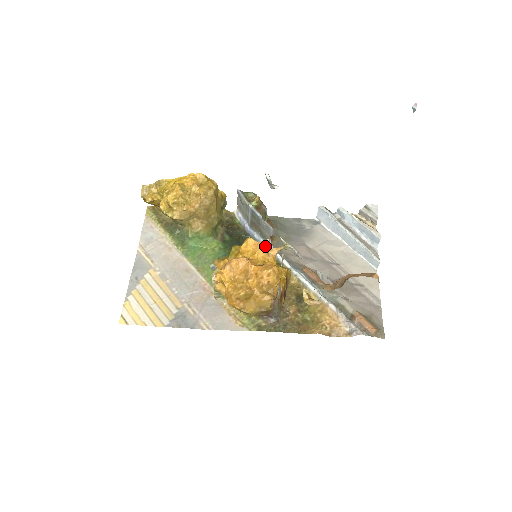
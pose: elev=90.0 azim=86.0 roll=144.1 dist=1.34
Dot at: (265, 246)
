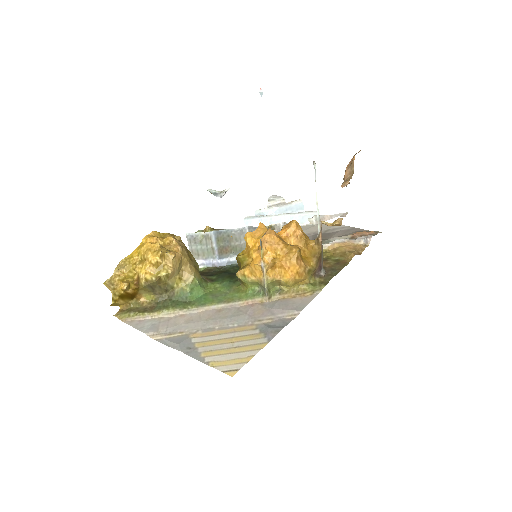
Dot at: (264, 227)
